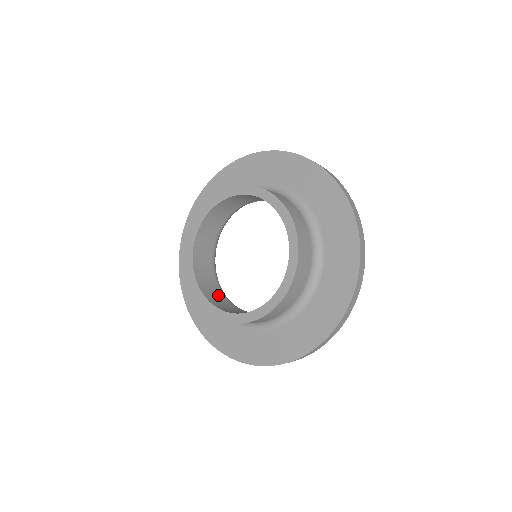
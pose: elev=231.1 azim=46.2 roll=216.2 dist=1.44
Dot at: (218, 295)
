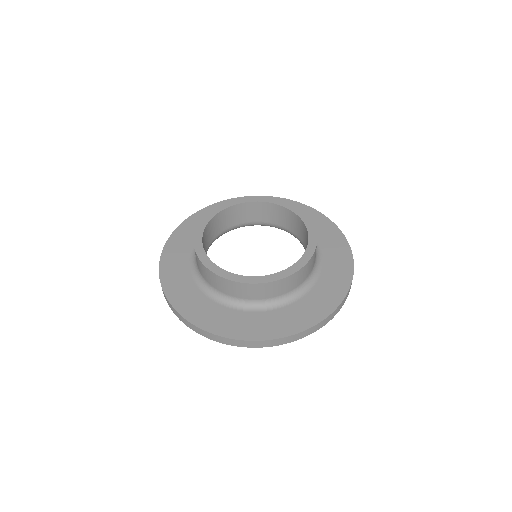
Dot at: occluded
